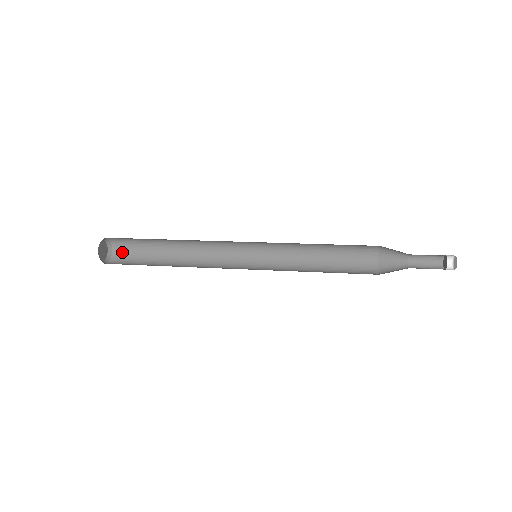
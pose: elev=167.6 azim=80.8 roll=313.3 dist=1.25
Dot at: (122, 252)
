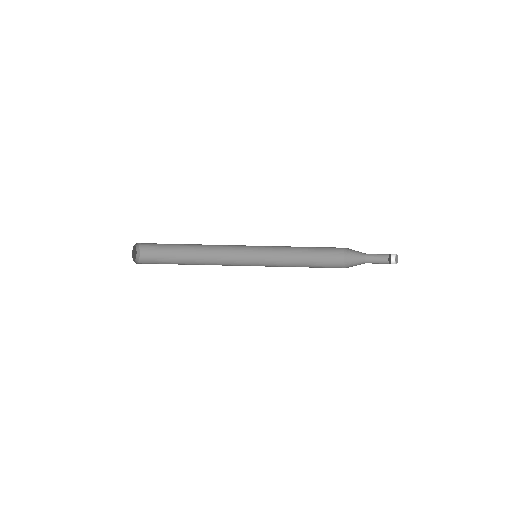
Dot at: (148, 251)
